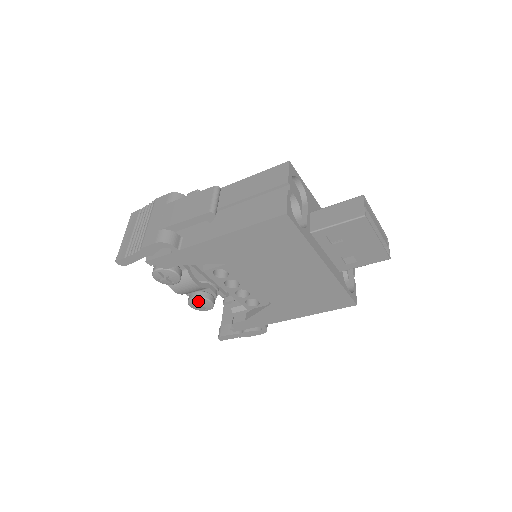
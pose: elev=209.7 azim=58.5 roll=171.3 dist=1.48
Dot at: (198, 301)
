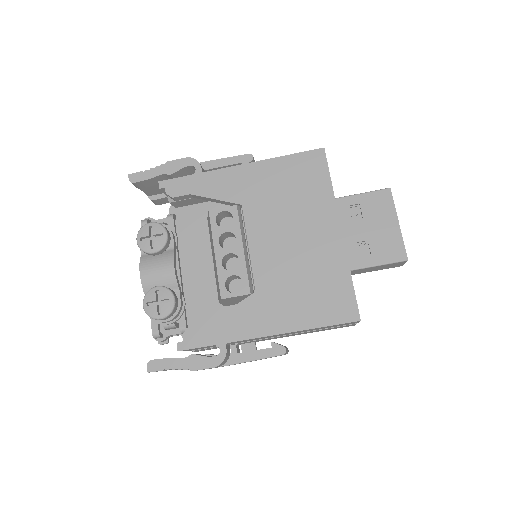
Dot at: (160, 292)
